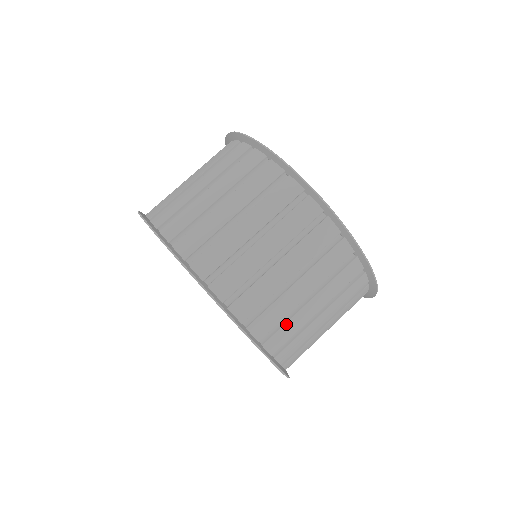
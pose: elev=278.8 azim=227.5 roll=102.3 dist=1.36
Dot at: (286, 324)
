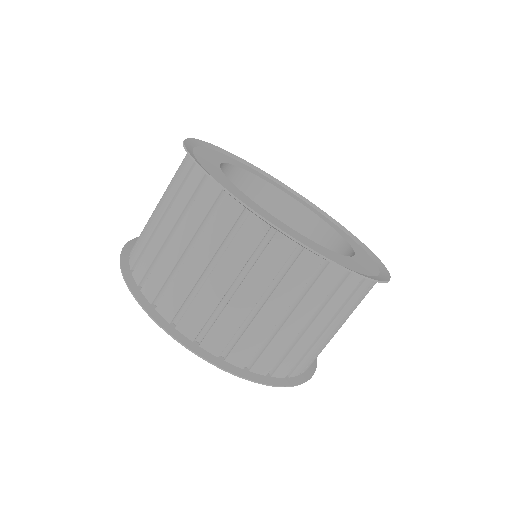
Dot at: occluded
